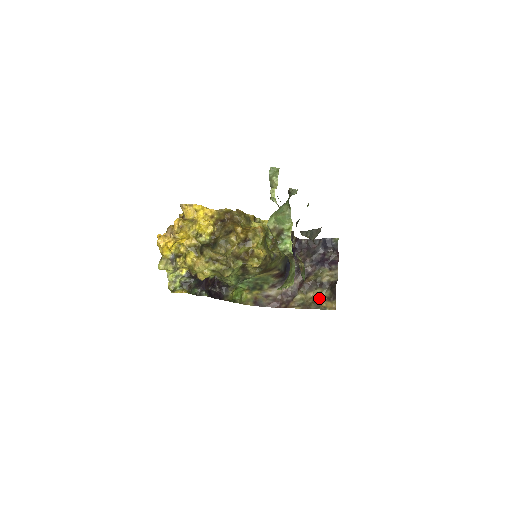
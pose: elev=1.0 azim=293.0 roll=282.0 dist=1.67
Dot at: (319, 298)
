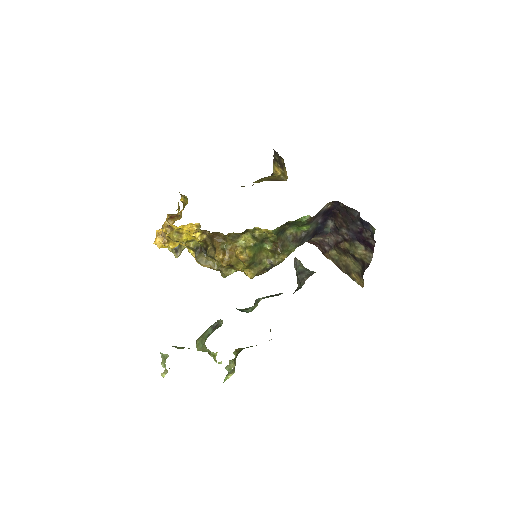
Dot at: (351, 267)
